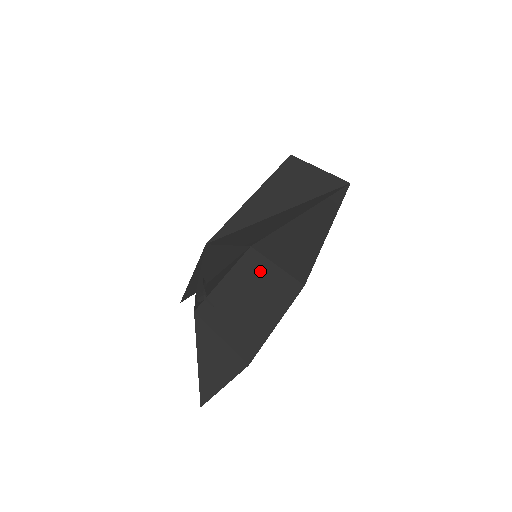
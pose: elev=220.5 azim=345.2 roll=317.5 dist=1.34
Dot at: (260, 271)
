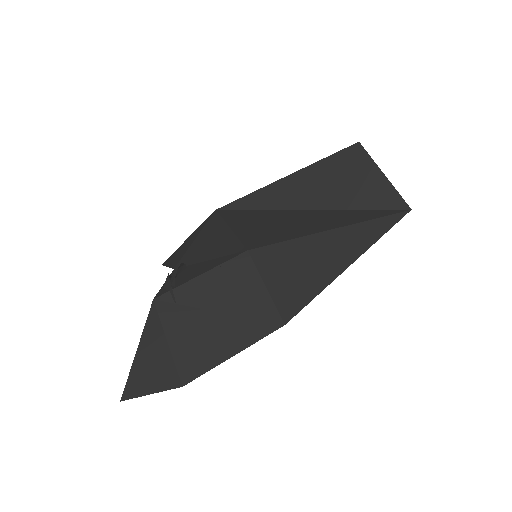
Dot at: (244, 285)
